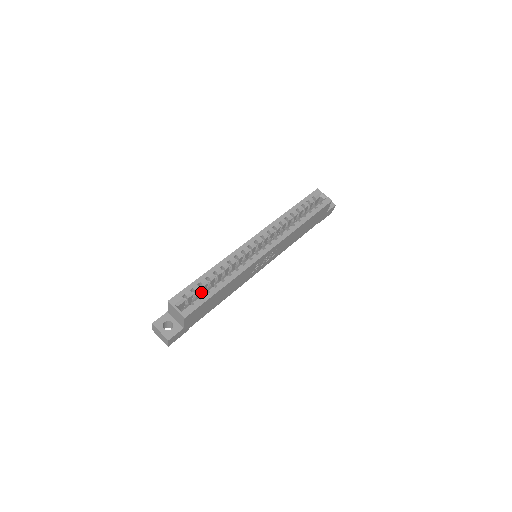
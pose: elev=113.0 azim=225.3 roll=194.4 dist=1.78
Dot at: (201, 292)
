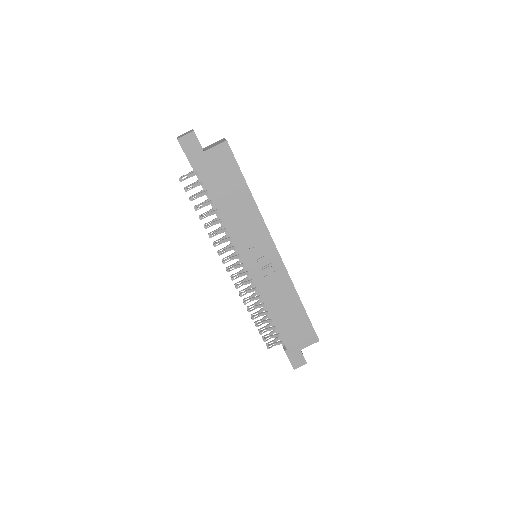
Dot at: occluded
